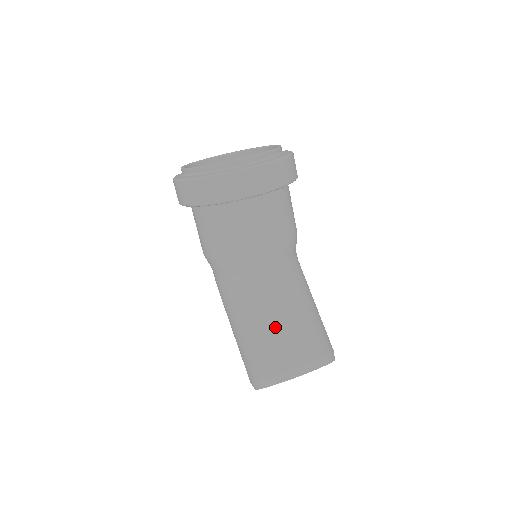
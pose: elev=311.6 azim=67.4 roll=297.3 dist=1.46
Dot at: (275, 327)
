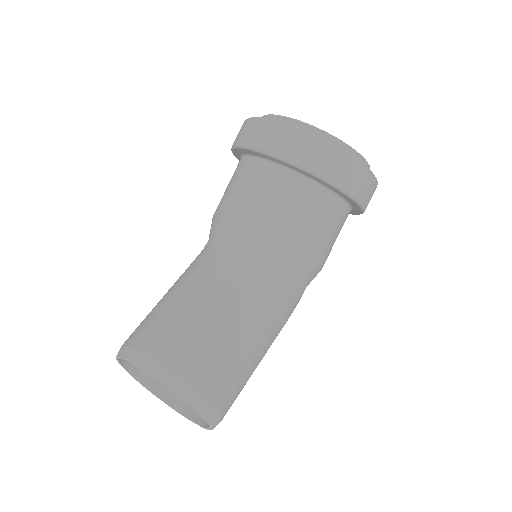
Dot at: (179, 304)
